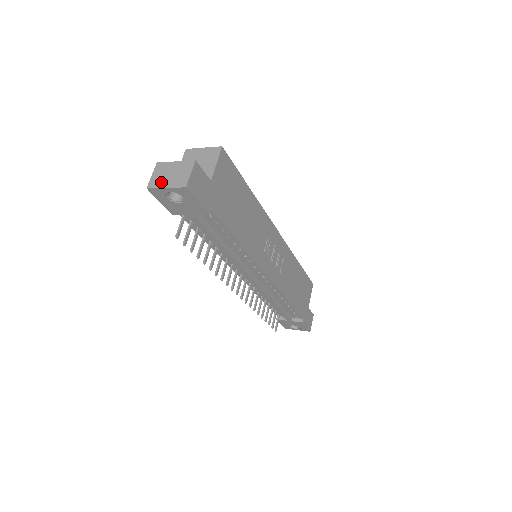
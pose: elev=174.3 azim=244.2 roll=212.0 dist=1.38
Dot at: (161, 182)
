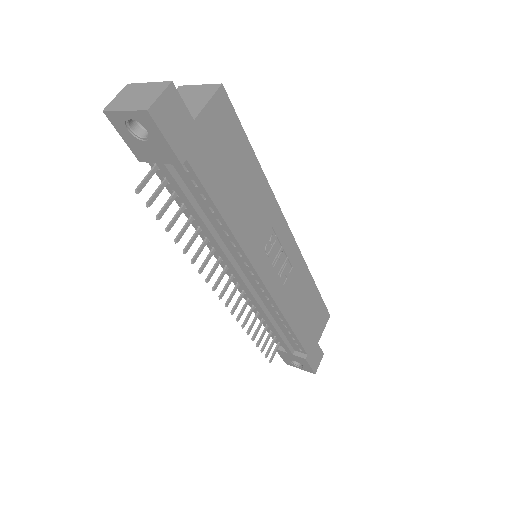
Dot at: (121, 104)
